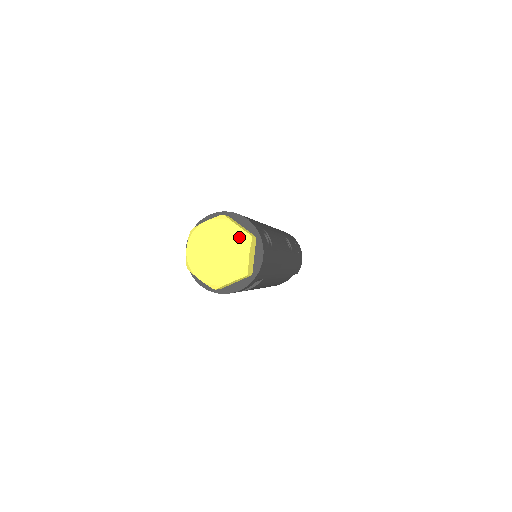
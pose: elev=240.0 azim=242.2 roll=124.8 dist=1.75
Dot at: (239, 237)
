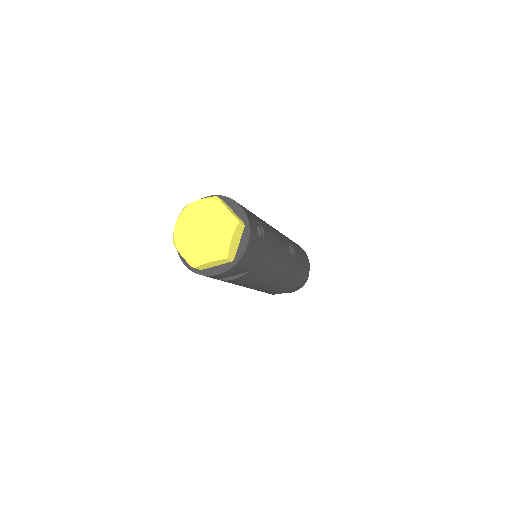
Dot at: (226, 219)
